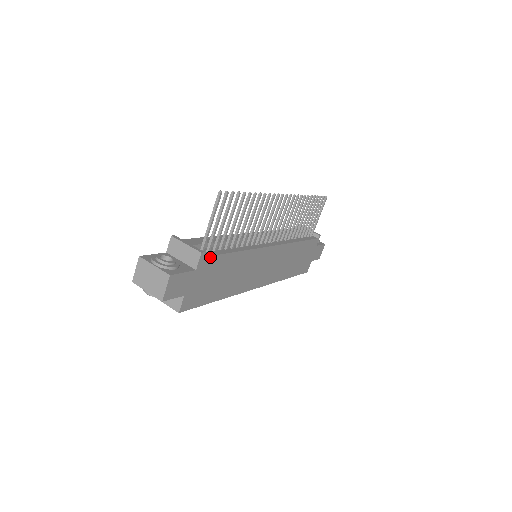
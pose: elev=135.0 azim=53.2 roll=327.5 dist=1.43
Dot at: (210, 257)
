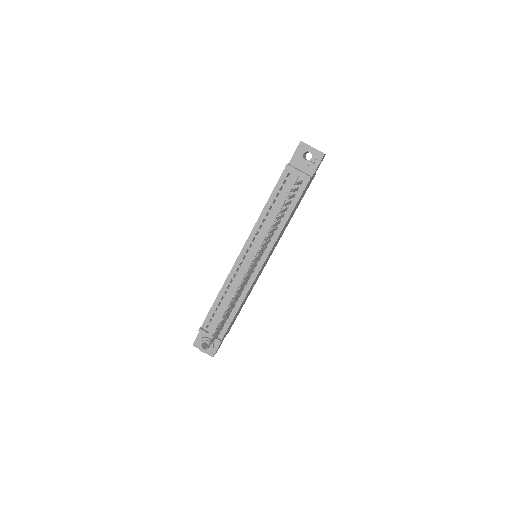
Dot at: (225, 333)
